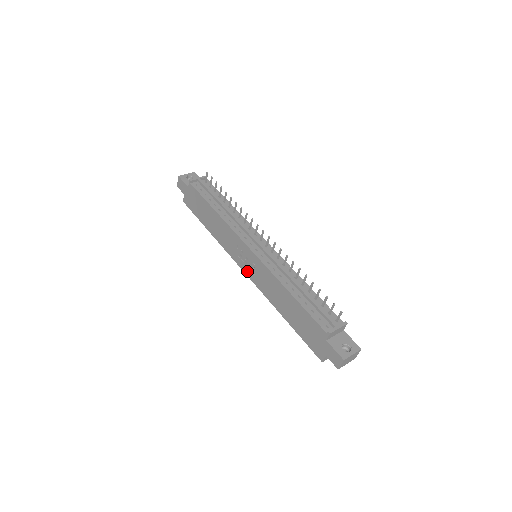
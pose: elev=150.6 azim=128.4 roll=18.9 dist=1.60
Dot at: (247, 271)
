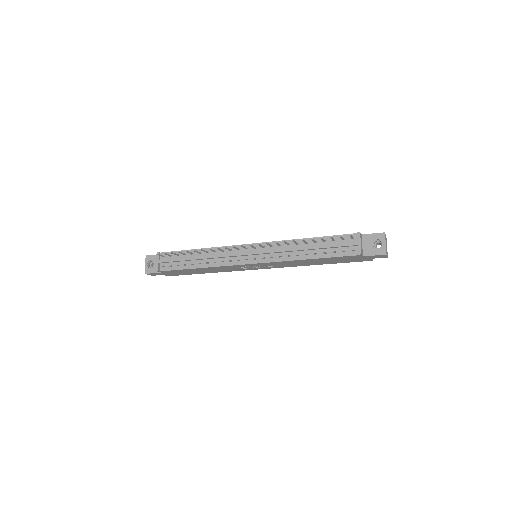
Dot at: (264, 268)
